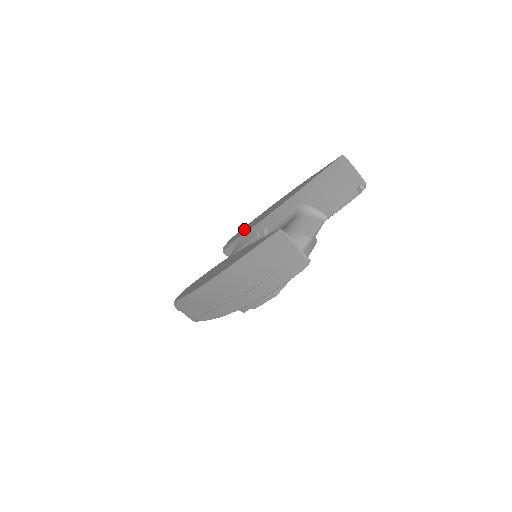
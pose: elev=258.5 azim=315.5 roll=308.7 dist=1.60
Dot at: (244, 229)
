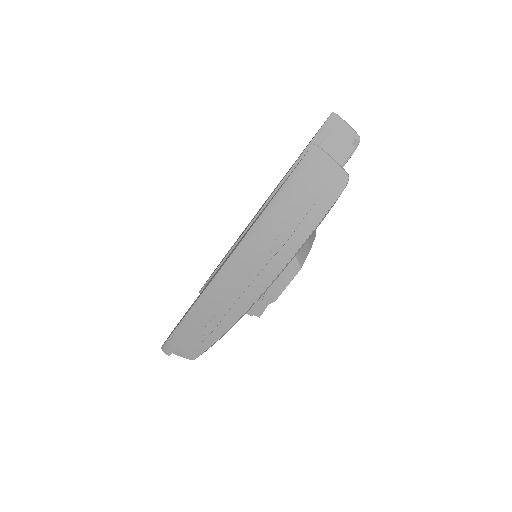
Dot at: occluded
